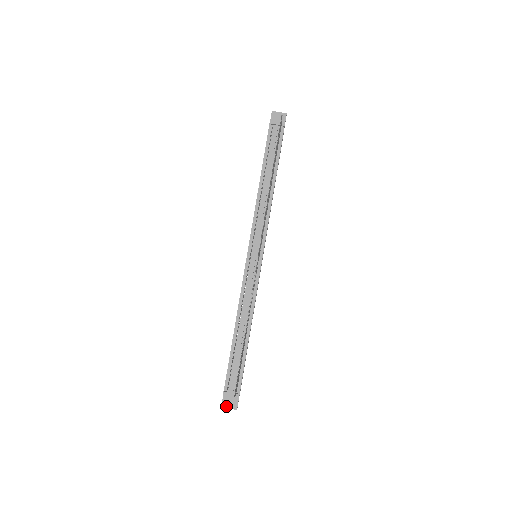
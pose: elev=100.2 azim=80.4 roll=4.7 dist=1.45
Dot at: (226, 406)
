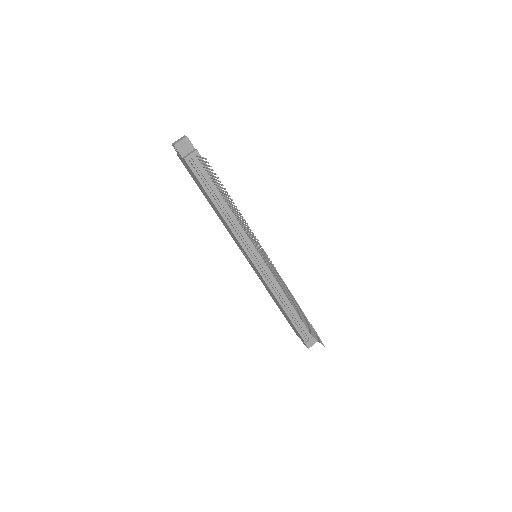
Dot at: (311, 346)
